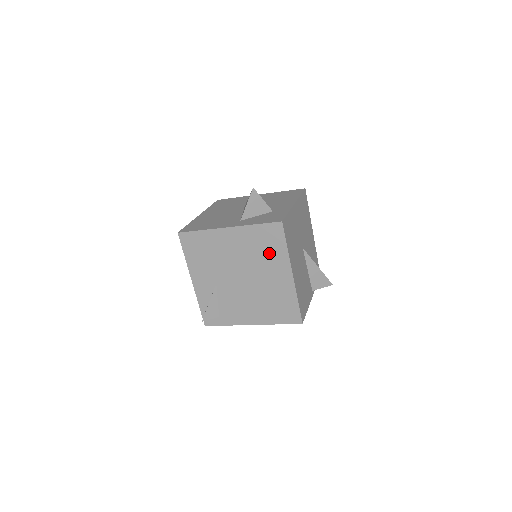
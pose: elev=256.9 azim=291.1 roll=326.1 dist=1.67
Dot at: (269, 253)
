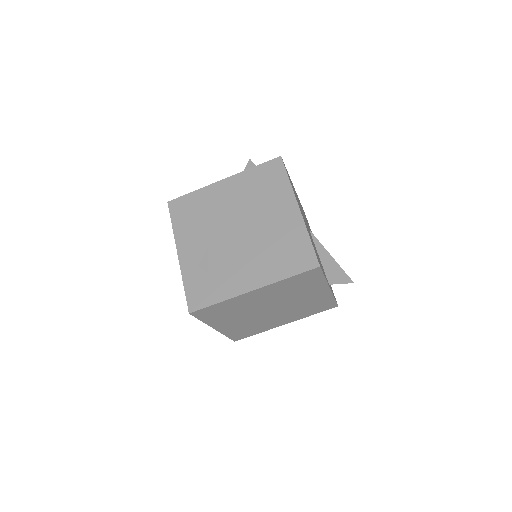
Dot at: (269, 192)
